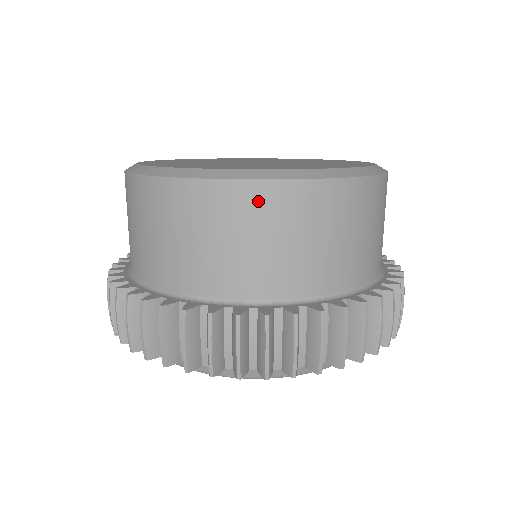
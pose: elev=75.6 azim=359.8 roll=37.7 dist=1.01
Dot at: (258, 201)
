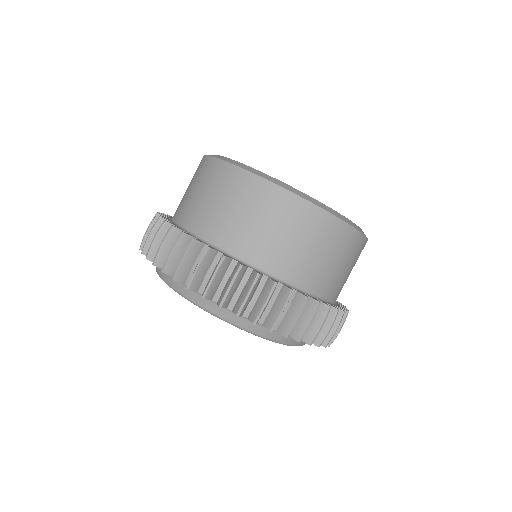
Dot at: (346, 238)
